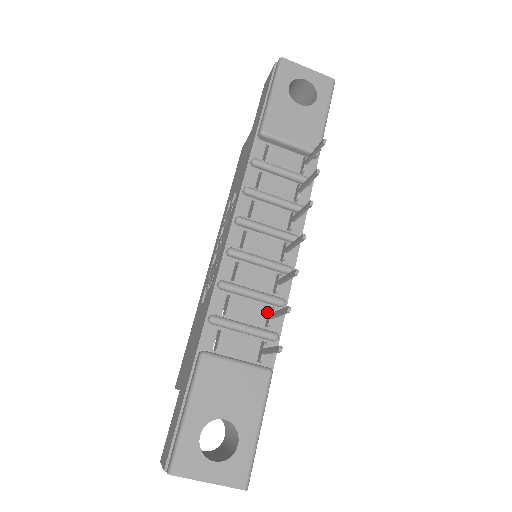
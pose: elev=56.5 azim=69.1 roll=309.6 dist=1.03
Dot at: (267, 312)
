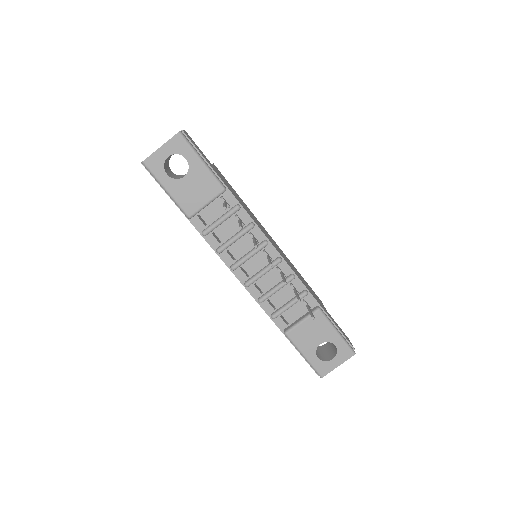
Dot at: (291, 287)
